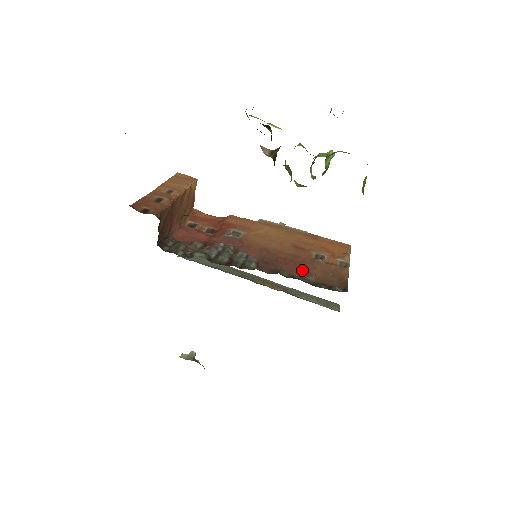
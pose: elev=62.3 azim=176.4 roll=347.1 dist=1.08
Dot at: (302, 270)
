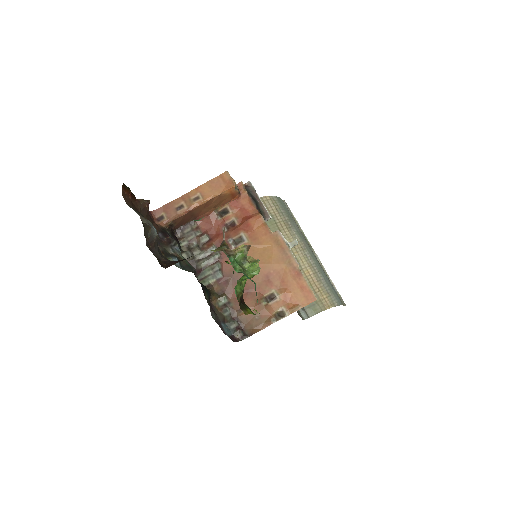
Dot at: occluded
